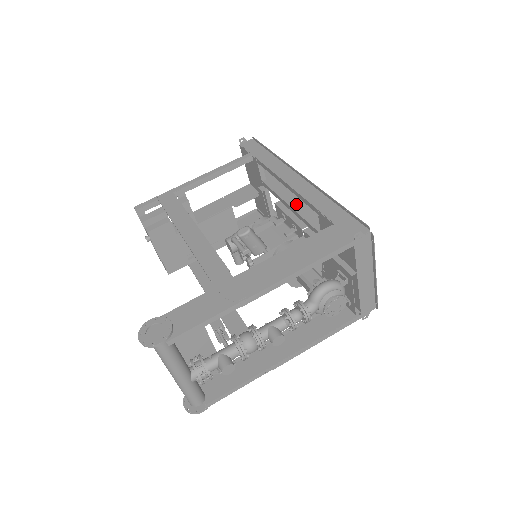
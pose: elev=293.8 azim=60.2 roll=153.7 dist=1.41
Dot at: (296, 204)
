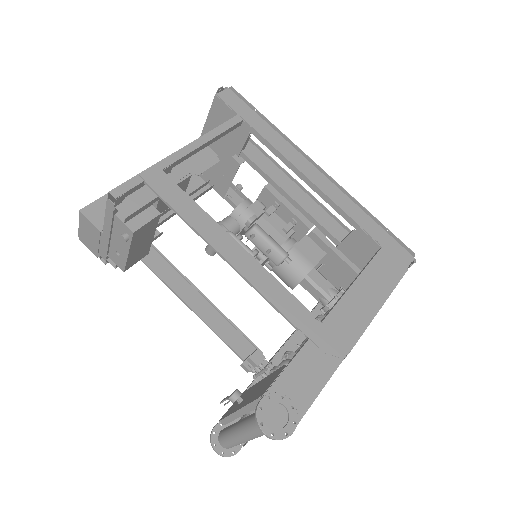
Dot at: (297, 195)
